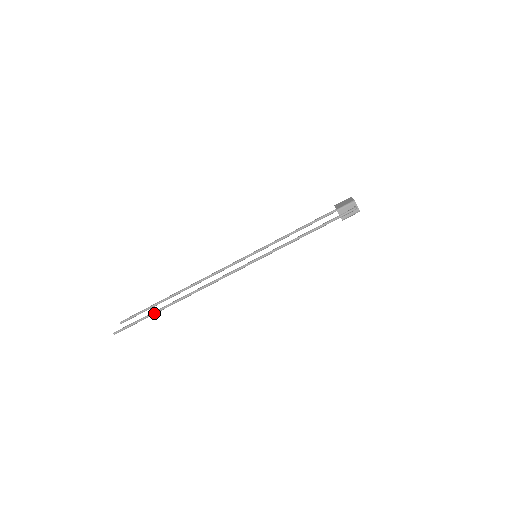
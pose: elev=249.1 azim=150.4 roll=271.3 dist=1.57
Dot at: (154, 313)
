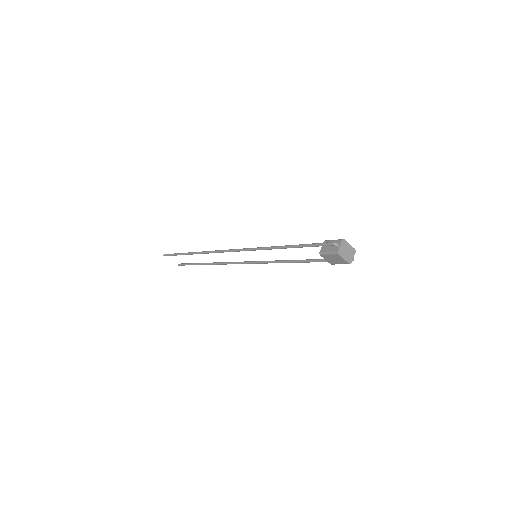
Dot at: (184, 253)
